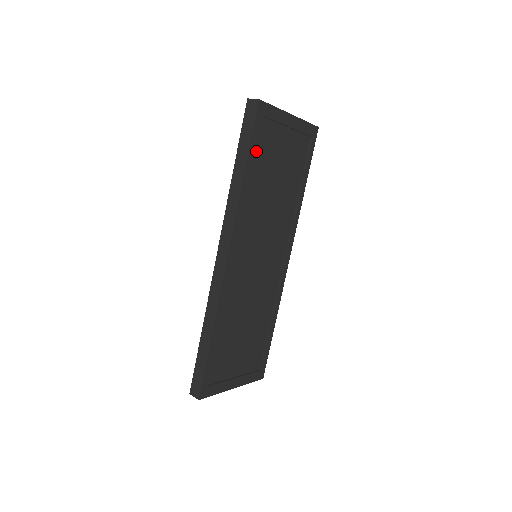
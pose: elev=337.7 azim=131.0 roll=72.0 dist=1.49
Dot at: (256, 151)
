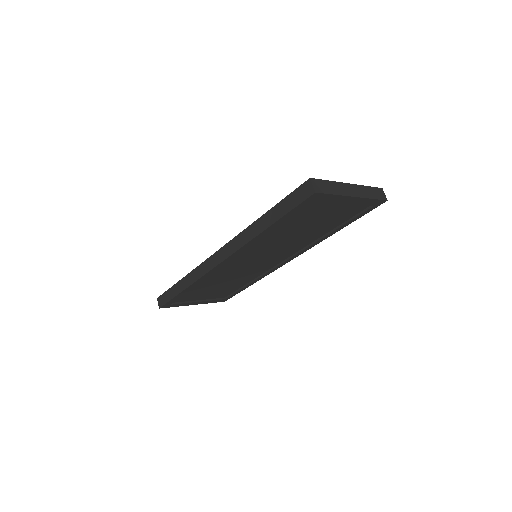
Dot at: (291, 216)
